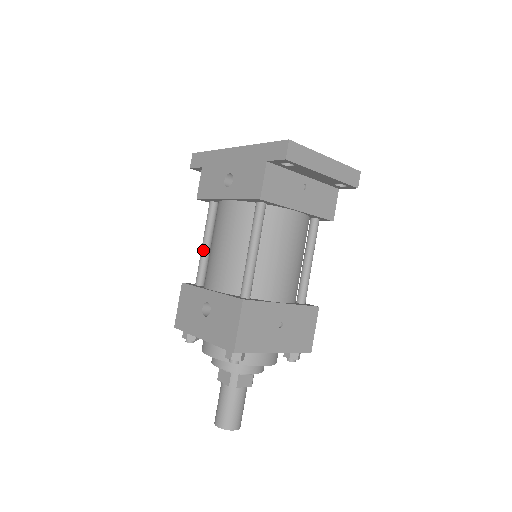
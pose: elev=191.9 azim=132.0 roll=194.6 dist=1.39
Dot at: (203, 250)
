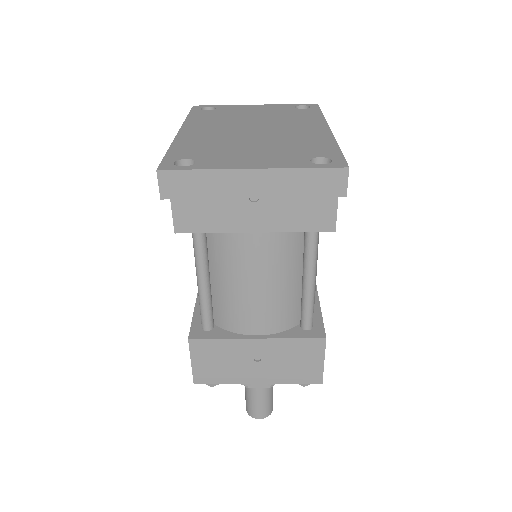
Dot at: occluded
